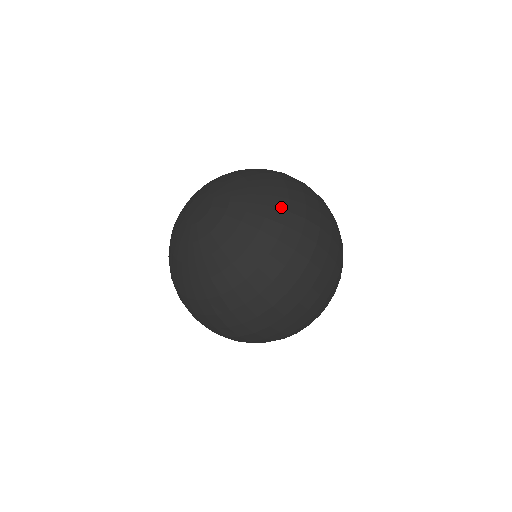
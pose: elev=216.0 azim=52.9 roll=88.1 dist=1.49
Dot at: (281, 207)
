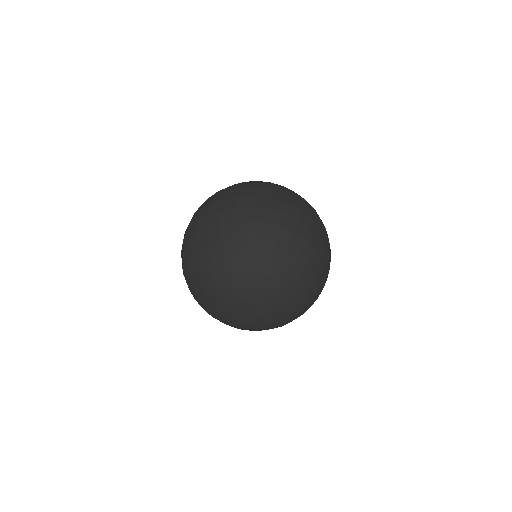
Dot at: occluded
